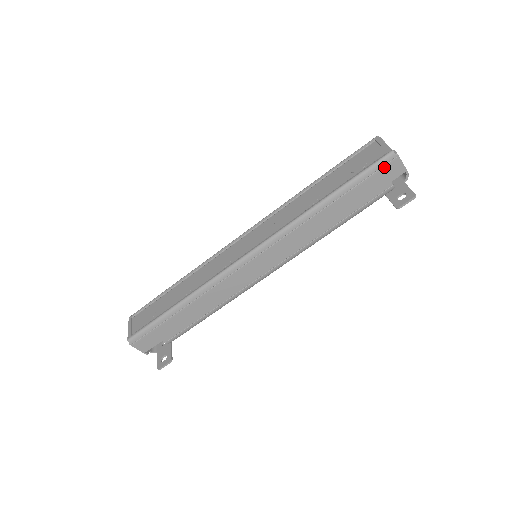
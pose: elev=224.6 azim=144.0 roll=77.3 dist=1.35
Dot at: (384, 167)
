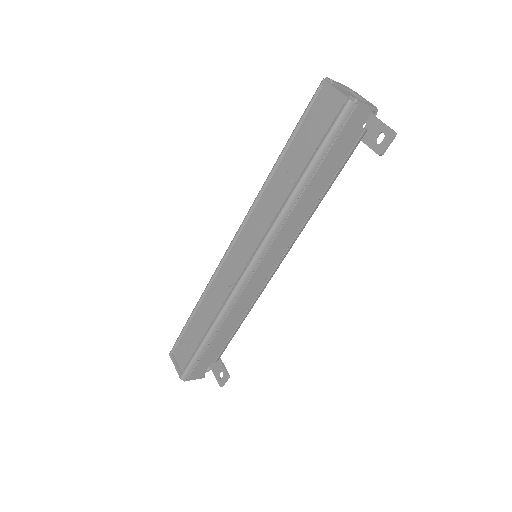
Dot at: (348, 120)
